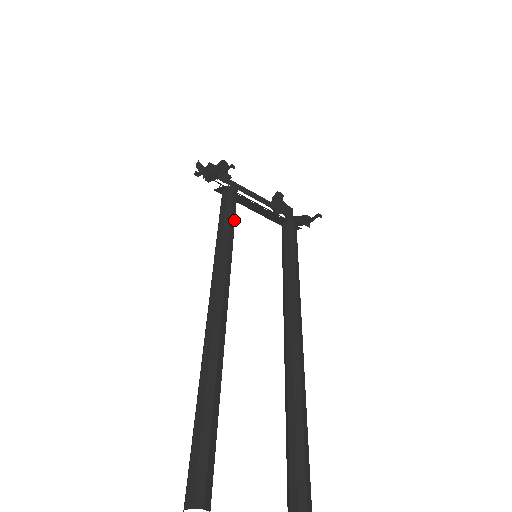
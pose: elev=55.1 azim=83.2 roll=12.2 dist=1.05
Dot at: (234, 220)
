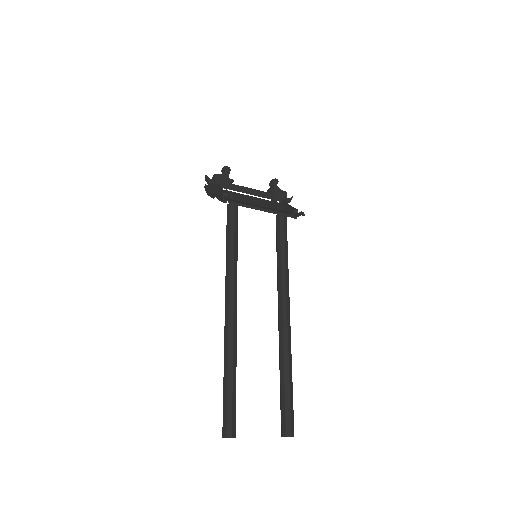
Dot at: (237, 235)
